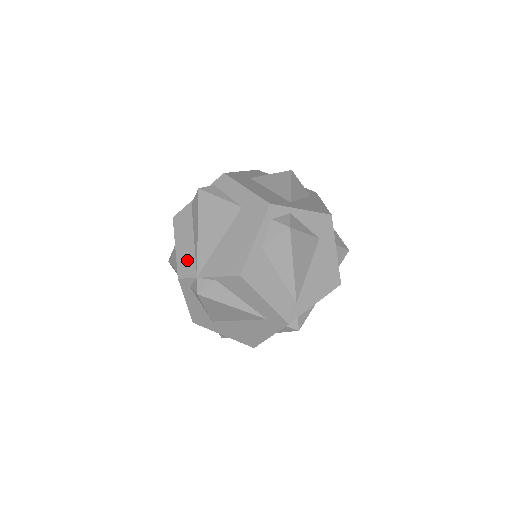
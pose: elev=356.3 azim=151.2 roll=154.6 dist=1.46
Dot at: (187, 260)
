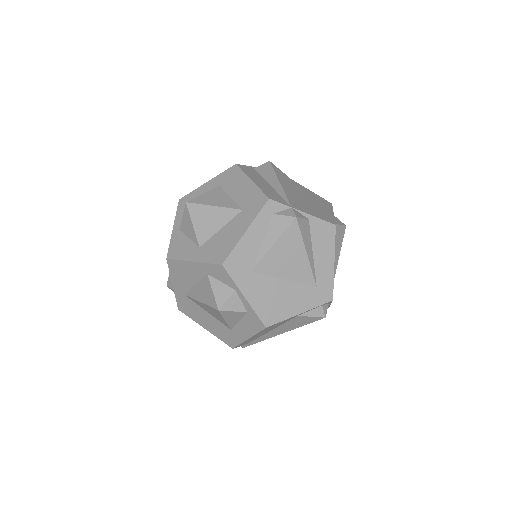
Dot at: (272, 193)
